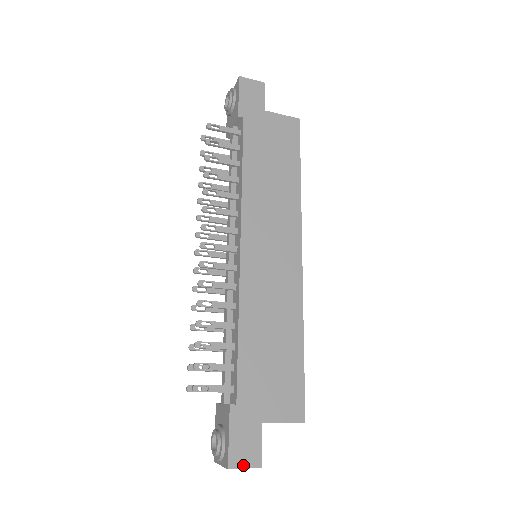
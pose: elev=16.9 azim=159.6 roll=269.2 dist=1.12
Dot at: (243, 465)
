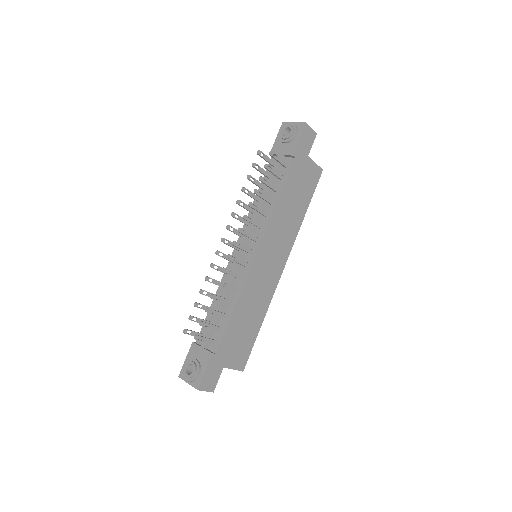
Dot at: (206, 389)
